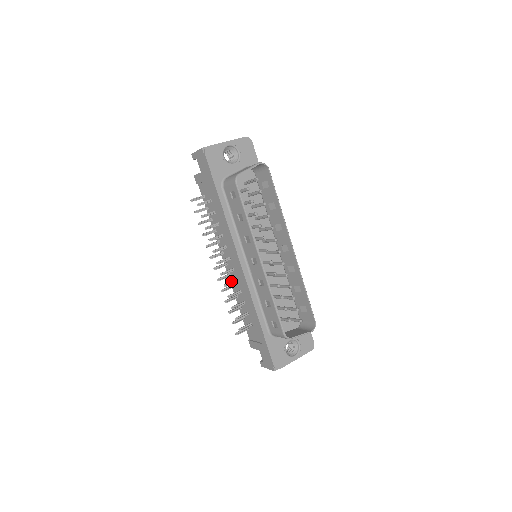
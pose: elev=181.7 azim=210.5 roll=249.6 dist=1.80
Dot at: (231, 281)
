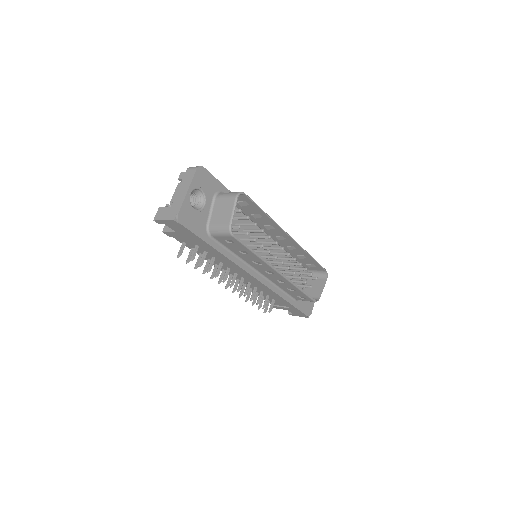
Dot at: (246, 288)
